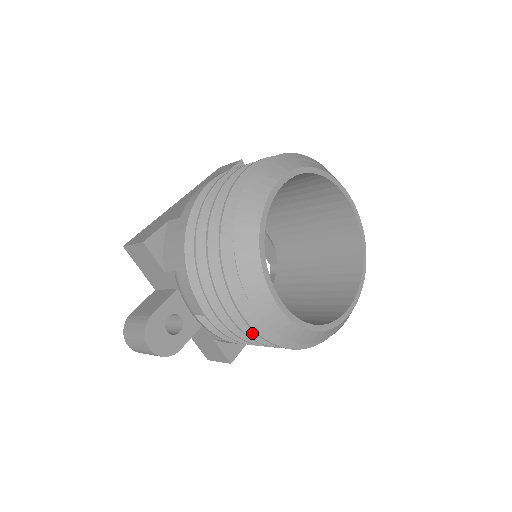
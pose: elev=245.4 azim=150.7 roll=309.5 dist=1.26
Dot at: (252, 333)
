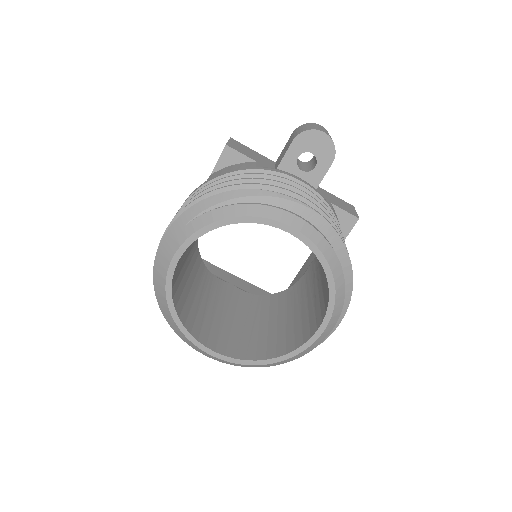
Dot at: occluded
